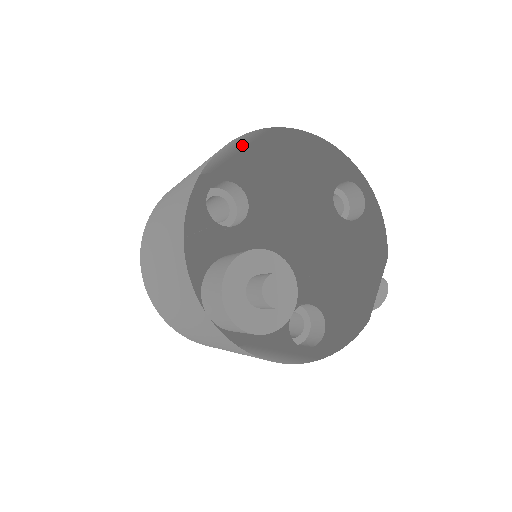
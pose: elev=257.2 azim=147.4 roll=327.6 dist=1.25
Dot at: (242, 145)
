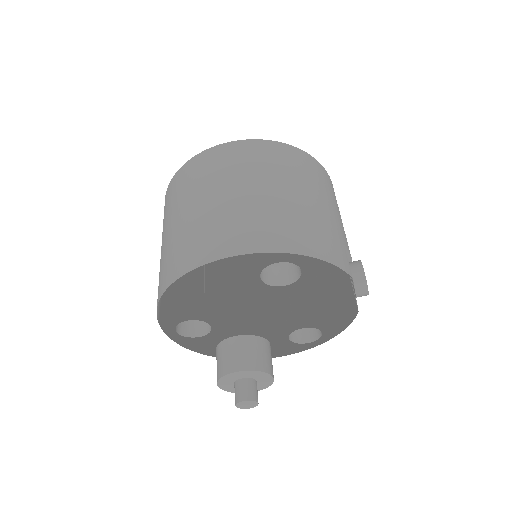
Dot at: (169, 248)
